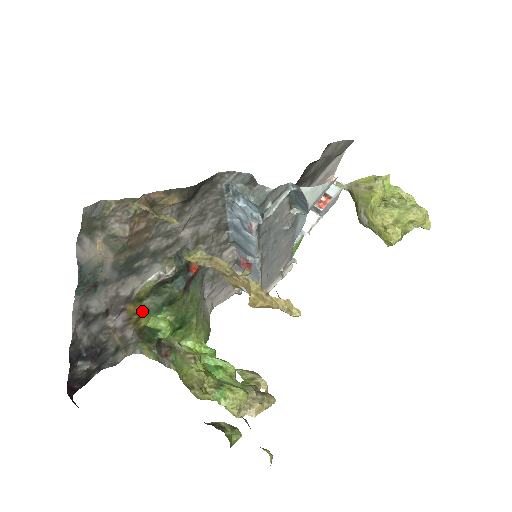
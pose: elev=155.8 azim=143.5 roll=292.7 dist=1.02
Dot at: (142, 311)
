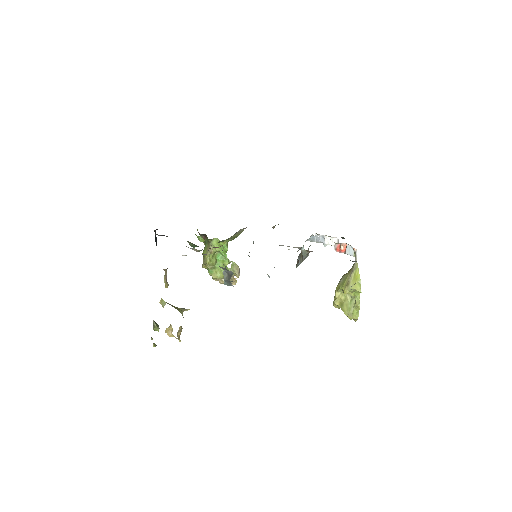
Dot at: occluded
